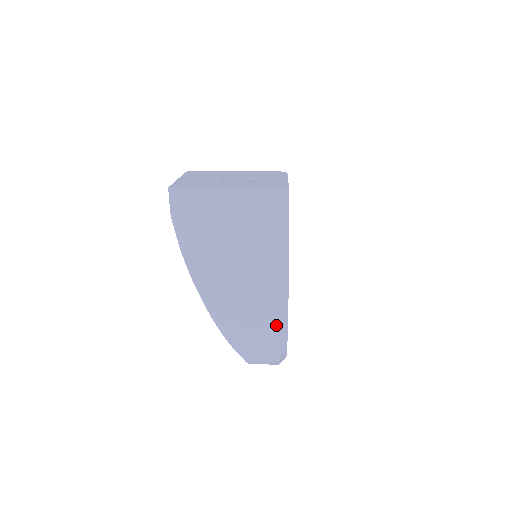
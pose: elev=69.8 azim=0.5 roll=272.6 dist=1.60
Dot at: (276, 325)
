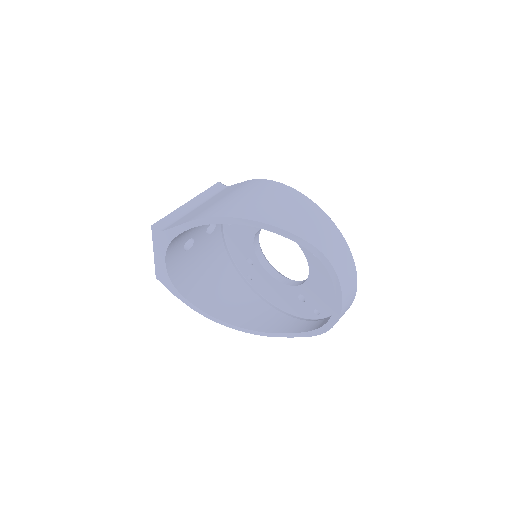
Dot at: (305, 198)
